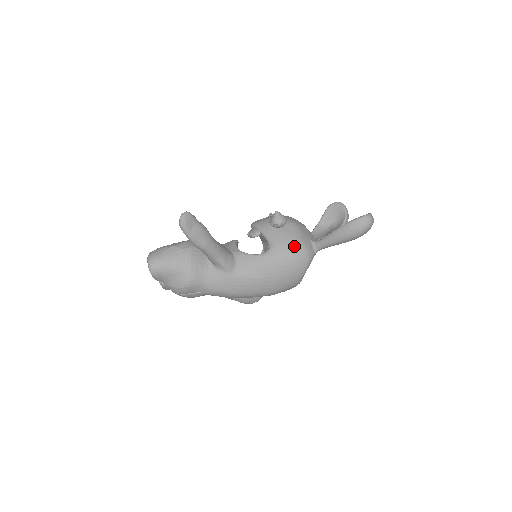
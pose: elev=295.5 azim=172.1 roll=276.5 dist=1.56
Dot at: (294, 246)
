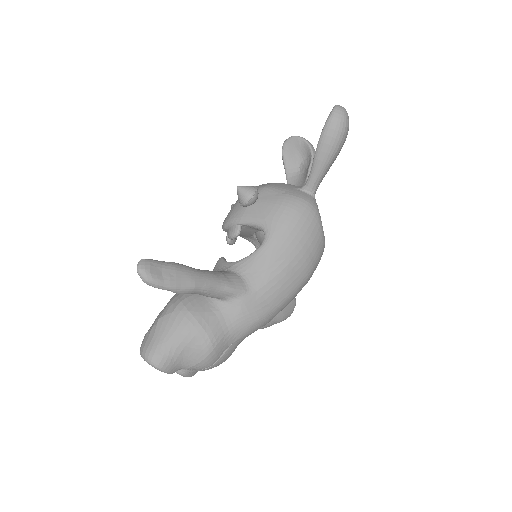
Dot at: (288, 206)
